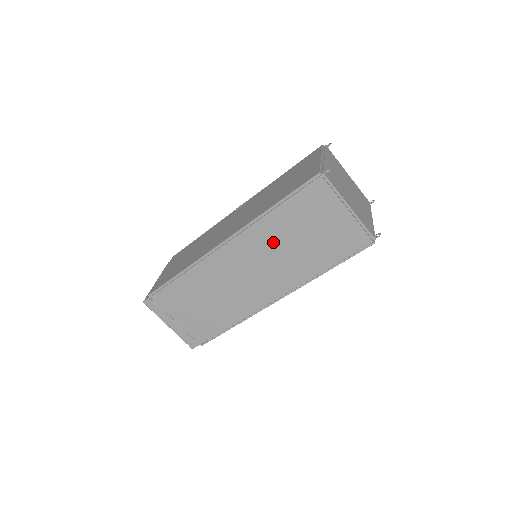
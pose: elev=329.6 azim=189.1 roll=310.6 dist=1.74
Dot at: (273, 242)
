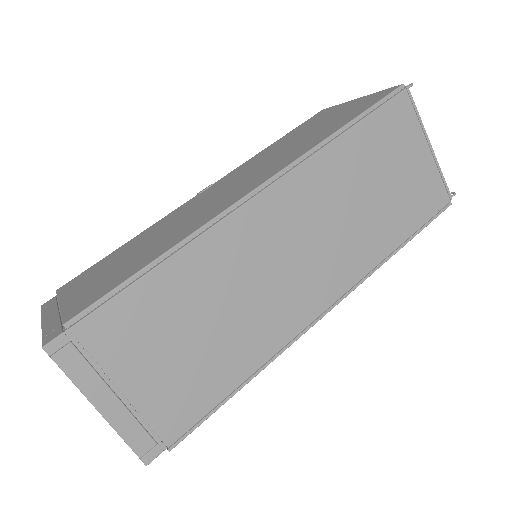
Dot at: (336, 193)
